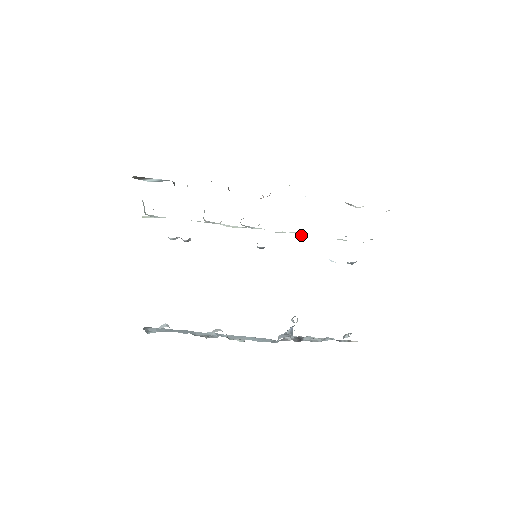
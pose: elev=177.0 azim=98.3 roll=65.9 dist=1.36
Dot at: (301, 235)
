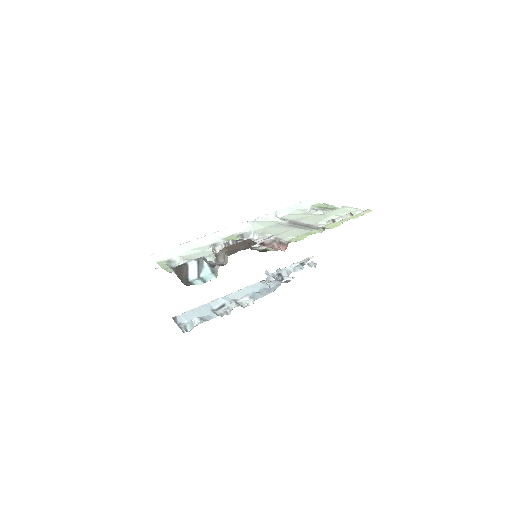
Dot at: (275, 215)
